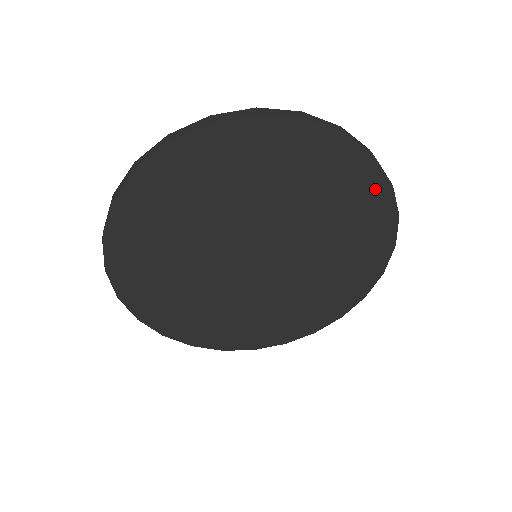
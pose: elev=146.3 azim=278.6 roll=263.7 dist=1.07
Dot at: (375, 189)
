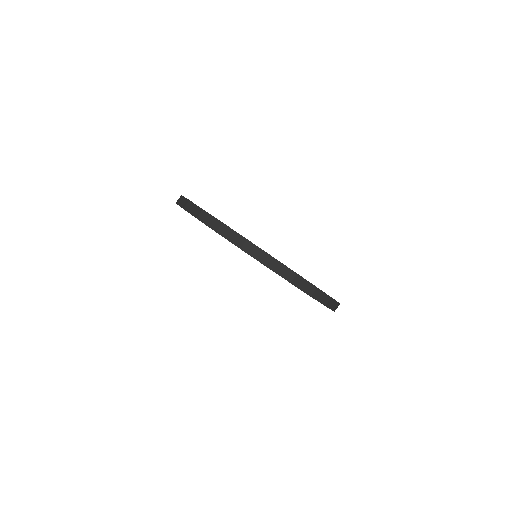
Dot at: occluded
